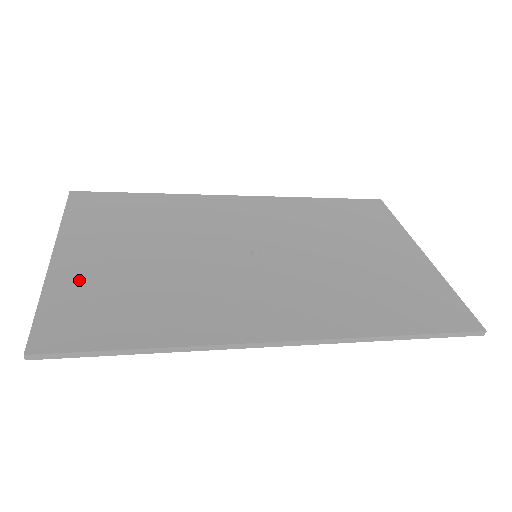
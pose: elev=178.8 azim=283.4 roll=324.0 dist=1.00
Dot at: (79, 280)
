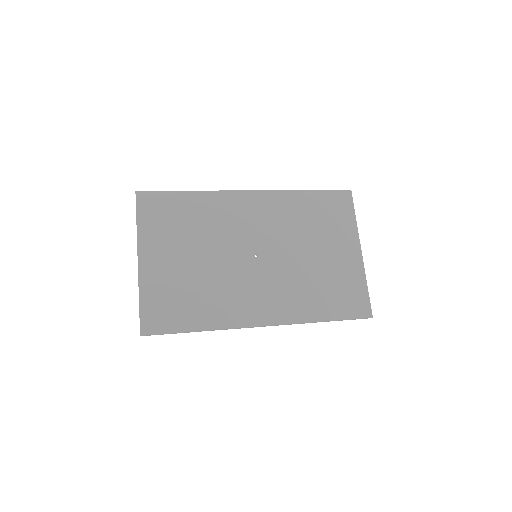
Dot at: (157, 282)
